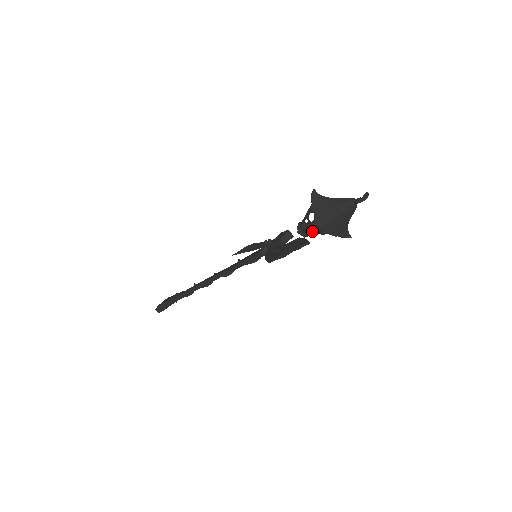
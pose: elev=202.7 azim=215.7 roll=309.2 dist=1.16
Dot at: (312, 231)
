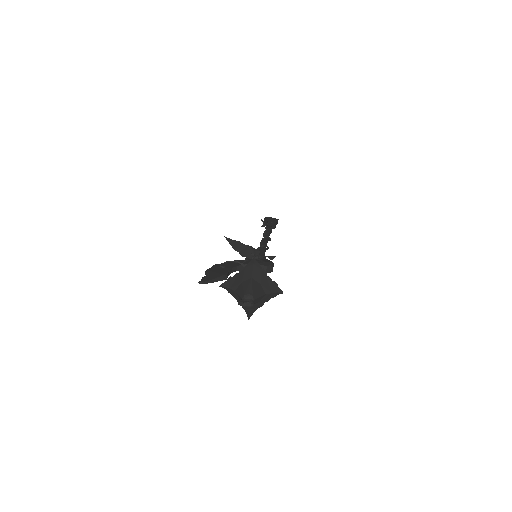
Dot at: occluded
